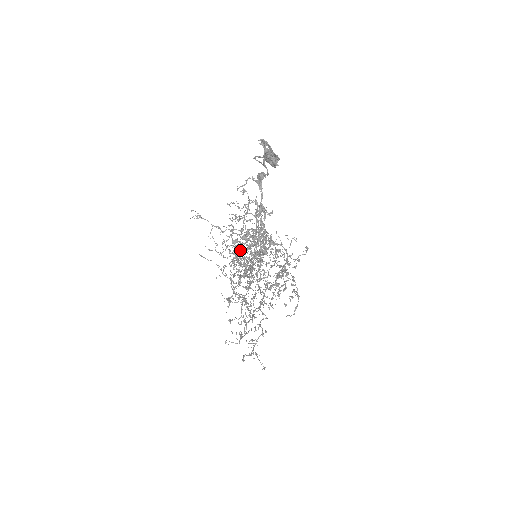
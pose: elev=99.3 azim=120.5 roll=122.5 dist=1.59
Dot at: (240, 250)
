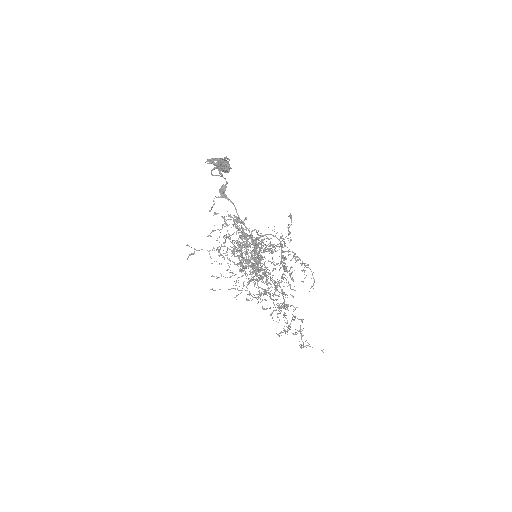
Dot at: occluded
